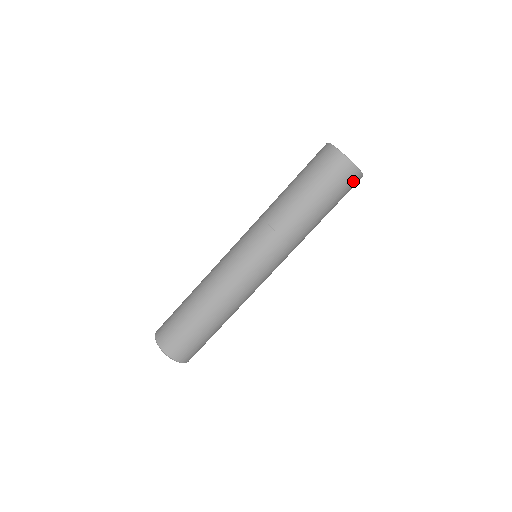
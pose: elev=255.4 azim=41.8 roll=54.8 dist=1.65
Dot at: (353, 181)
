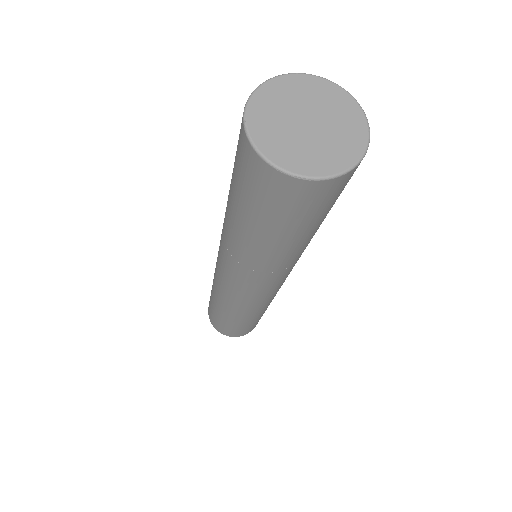
Dot at: (339, 186)
